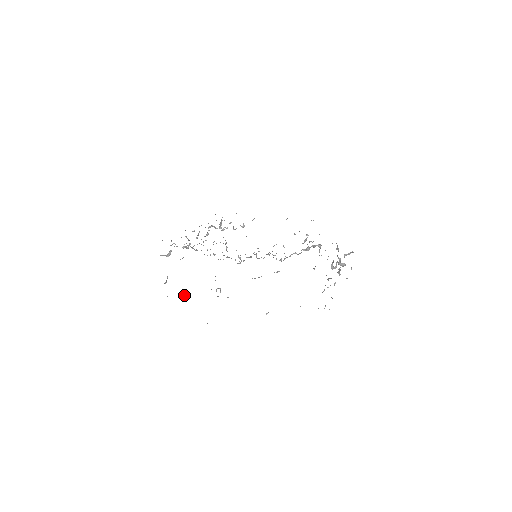
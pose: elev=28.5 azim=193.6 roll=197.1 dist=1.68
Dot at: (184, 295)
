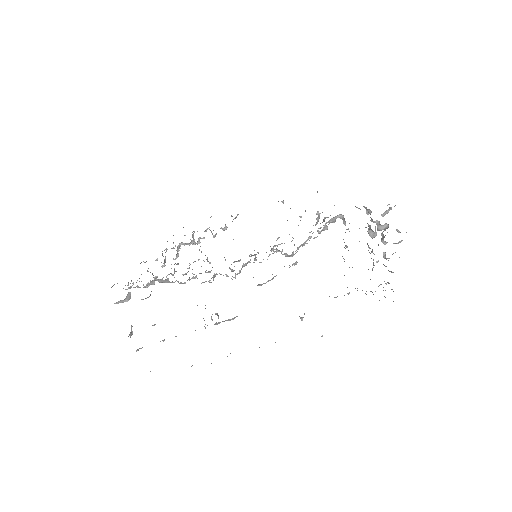
Dot at: (163, 340)
